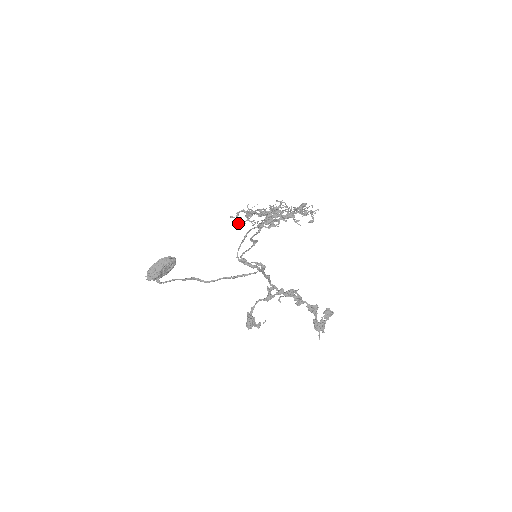
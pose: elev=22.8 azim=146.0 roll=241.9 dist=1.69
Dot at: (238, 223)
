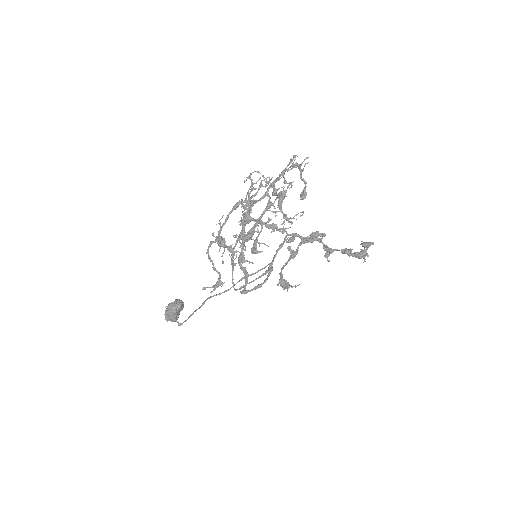
Dot at: (216, 287)
